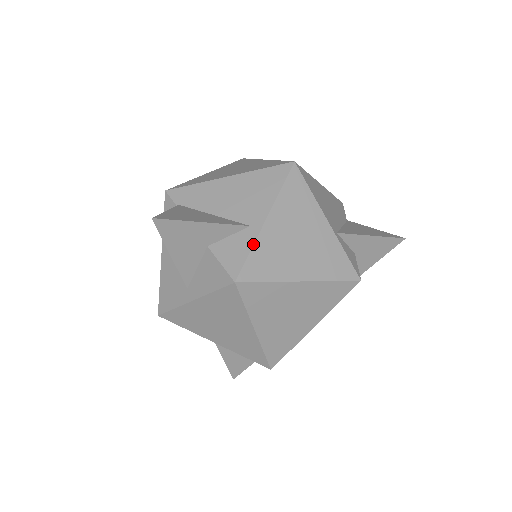
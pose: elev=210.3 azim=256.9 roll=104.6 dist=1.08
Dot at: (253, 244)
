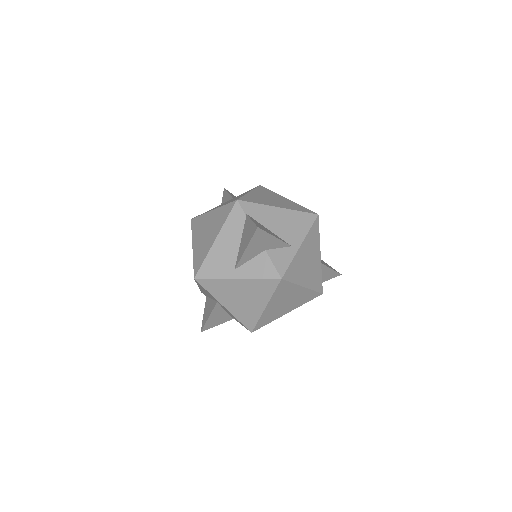
Dot at: (293, 258)
